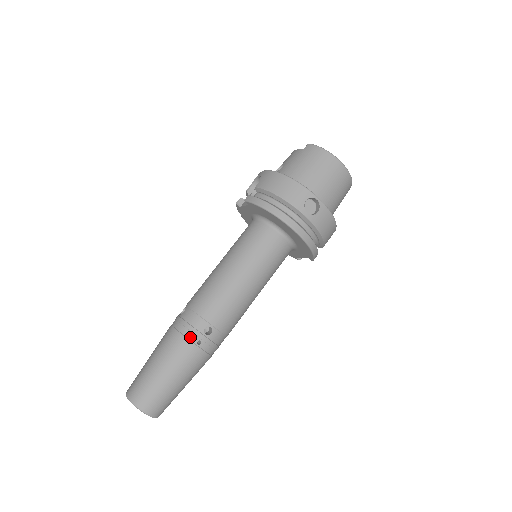
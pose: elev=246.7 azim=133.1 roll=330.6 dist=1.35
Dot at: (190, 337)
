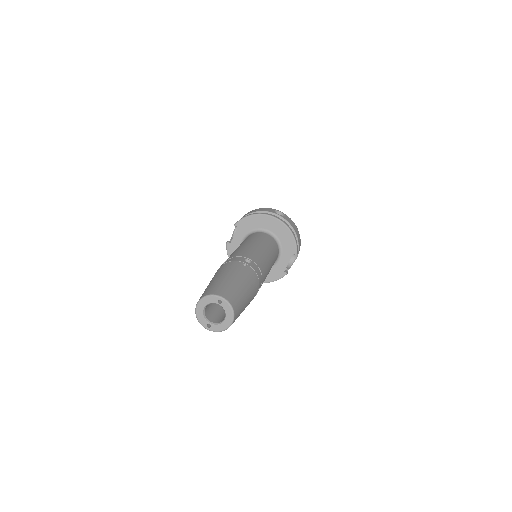
Dot at: (236, 263)
